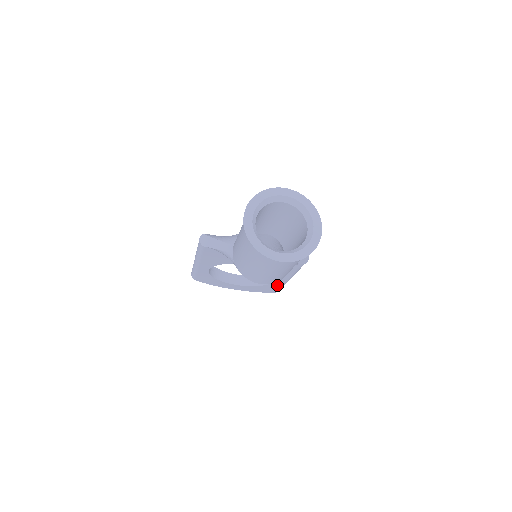
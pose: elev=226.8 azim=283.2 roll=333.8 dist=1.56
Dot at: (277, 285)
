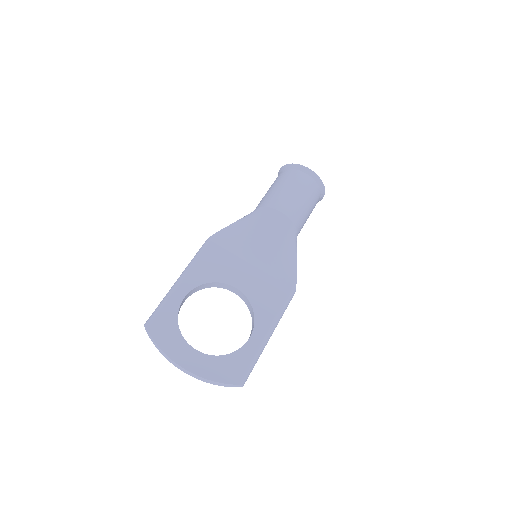
Dot at: (249, 353)
